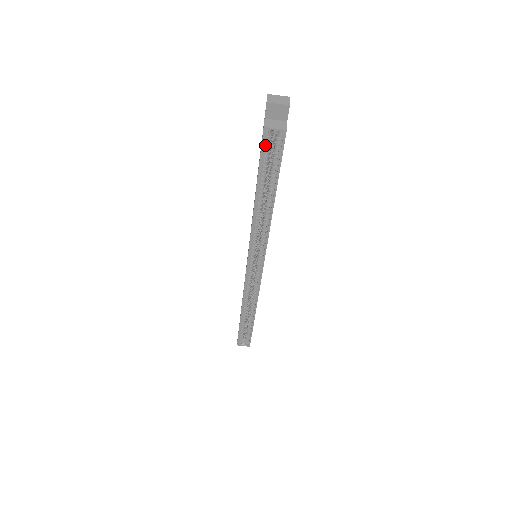
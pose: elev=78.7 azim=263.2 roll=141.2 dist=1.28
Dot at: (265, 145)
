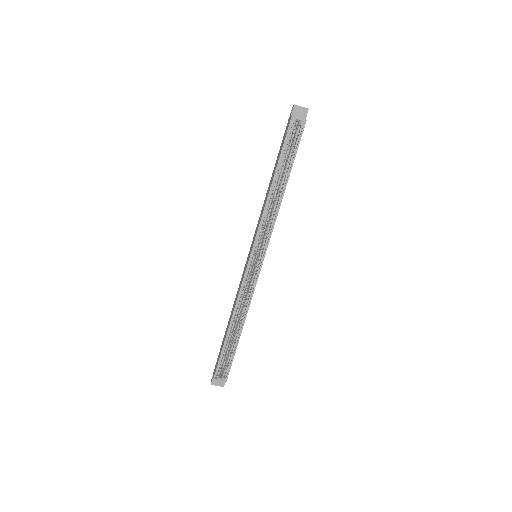
Dot at: (289, 132)
